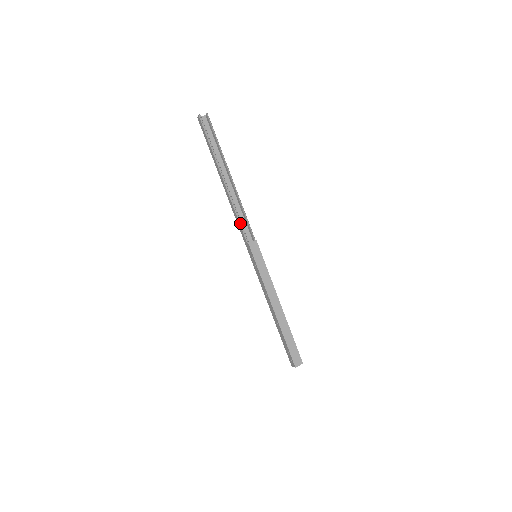
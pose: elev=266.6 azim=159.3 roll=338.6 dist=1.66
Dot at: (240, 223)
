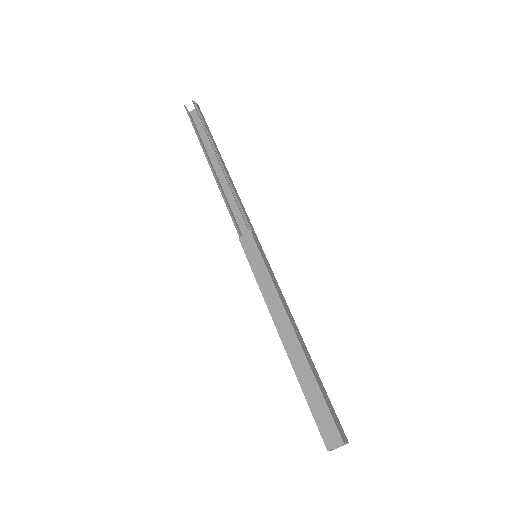
Dot at: (230, 214)
